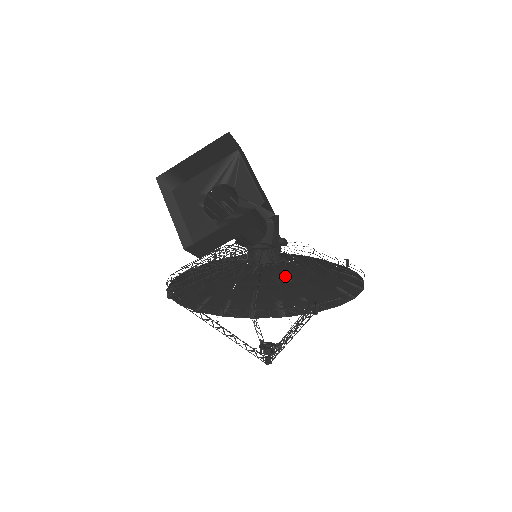
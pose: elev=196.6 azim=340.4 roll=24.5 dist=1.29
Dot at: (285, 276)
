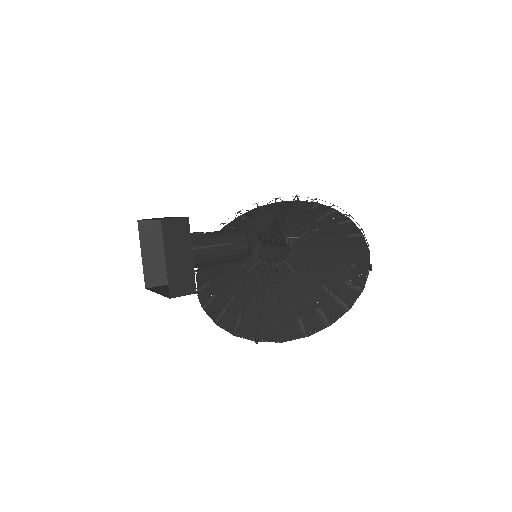
Dot at: (266, 288)
